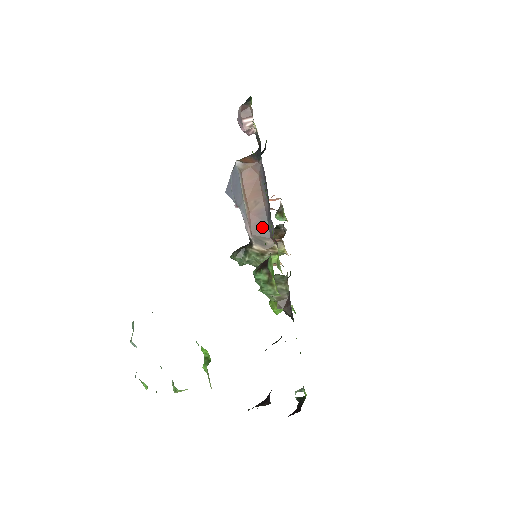
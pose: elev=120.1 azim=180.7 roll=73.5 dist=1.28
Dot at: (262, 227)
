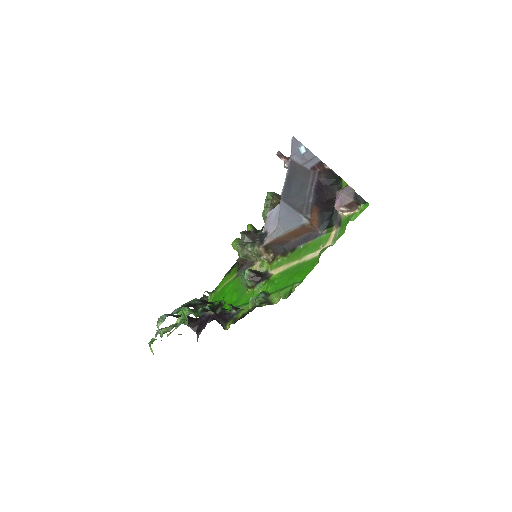
Dot at: (277, 246)
